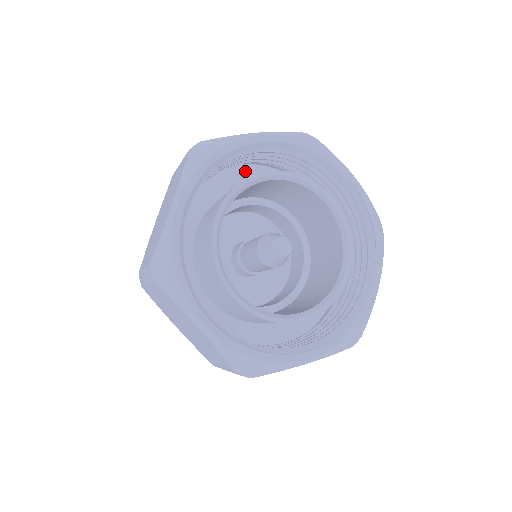
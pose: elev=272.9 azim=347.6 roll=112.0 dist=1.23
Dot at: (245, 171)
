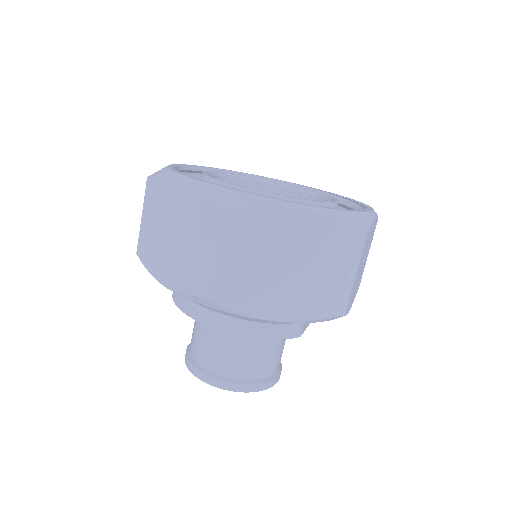
Dot at: occluded
